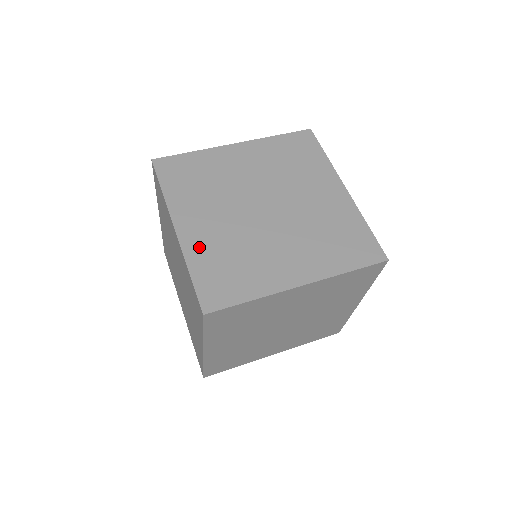
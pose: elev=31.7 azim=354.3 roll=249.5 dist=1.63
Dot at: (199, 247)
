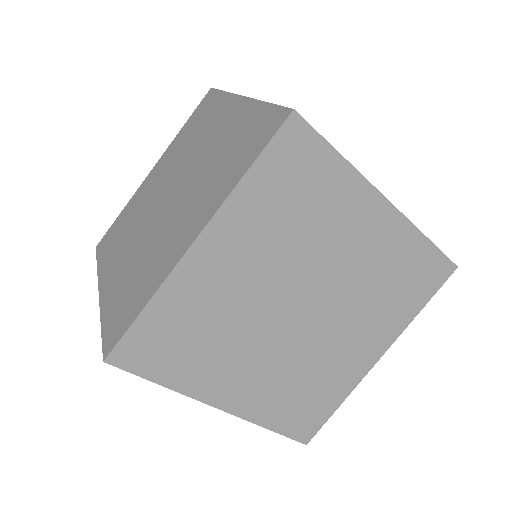
Dot at: (112, 290)
